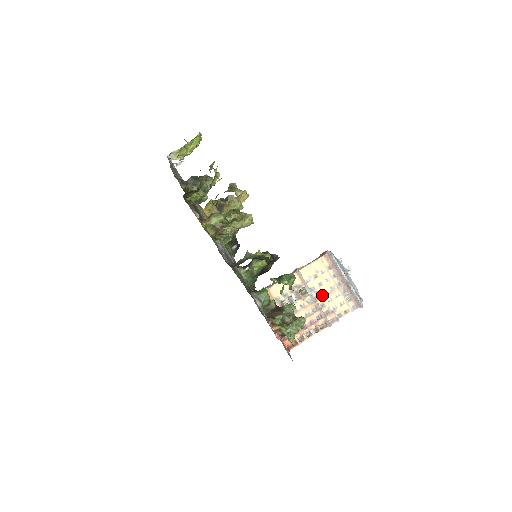
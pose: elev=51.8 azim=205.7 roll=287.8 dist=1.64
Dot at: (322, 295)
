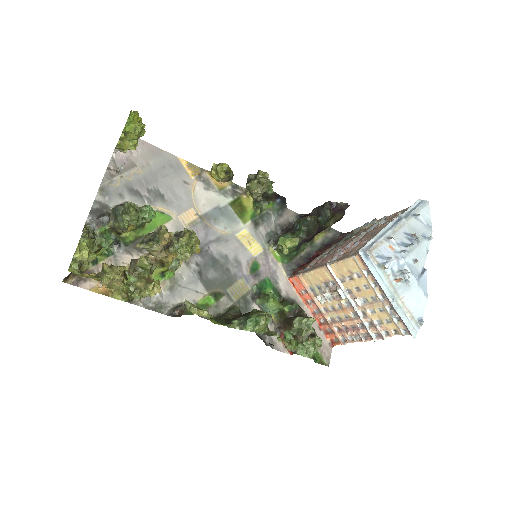
Dot at: (361, 303)
